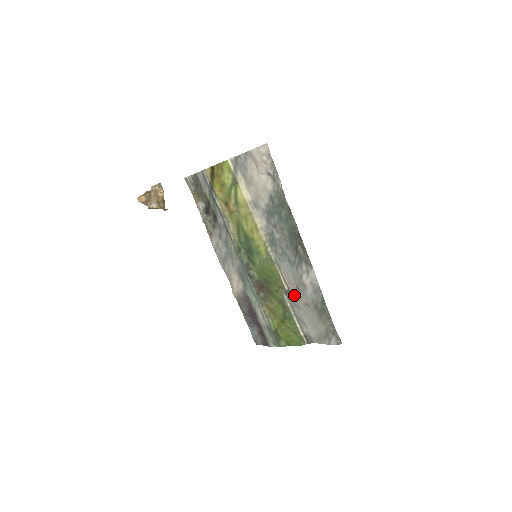
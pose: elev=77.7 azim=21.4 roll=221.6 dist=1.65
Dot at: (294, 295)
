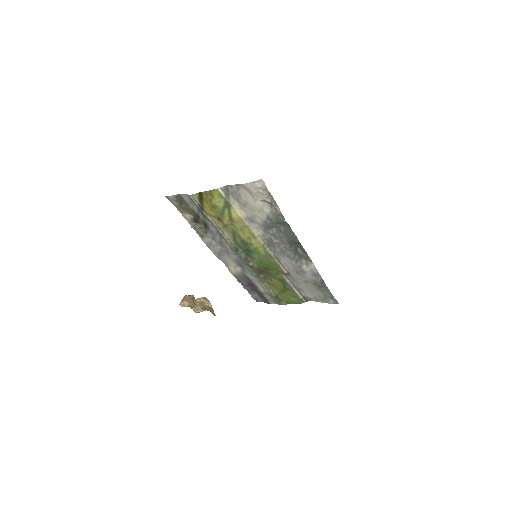
Dot at: (293, 276)
